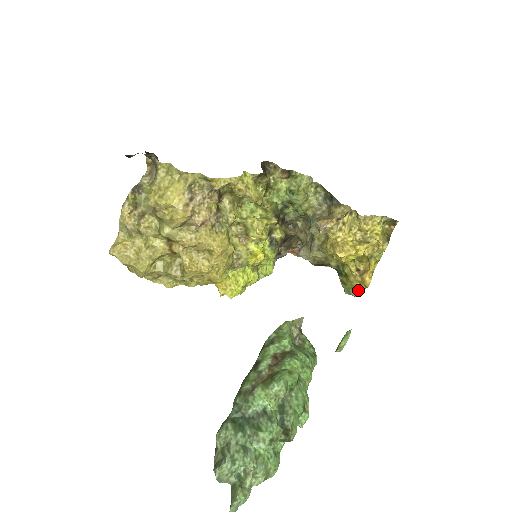
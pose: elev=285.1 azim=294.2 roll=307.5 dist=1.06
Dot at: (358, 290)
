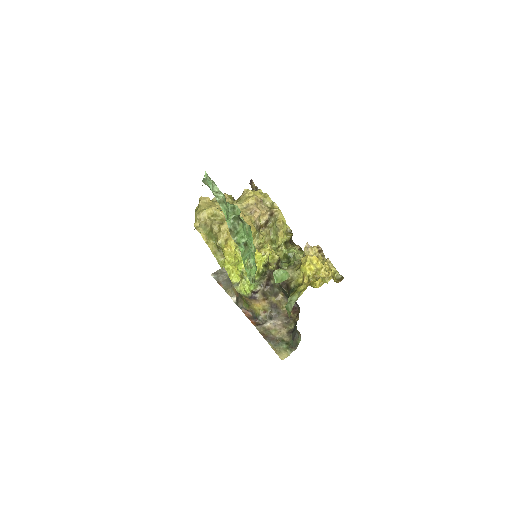
Dot at: (300, 293)
